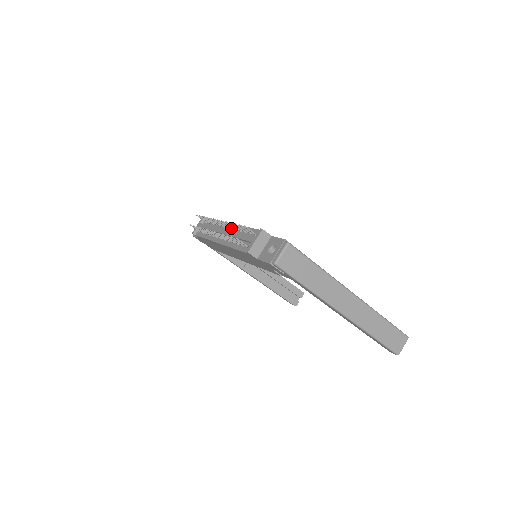
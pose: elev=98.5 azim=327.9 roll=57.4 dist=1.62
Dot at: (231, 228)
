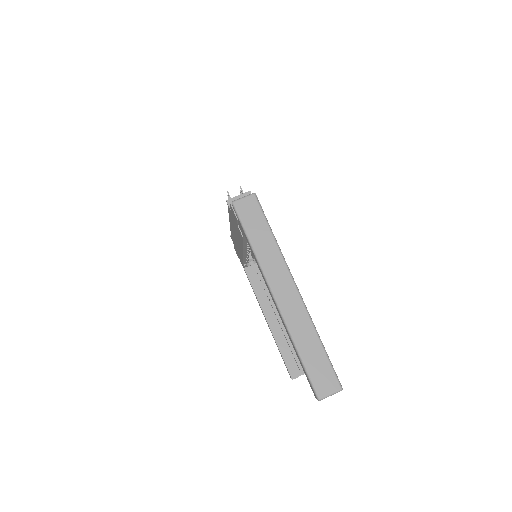
Dot at: occluded
